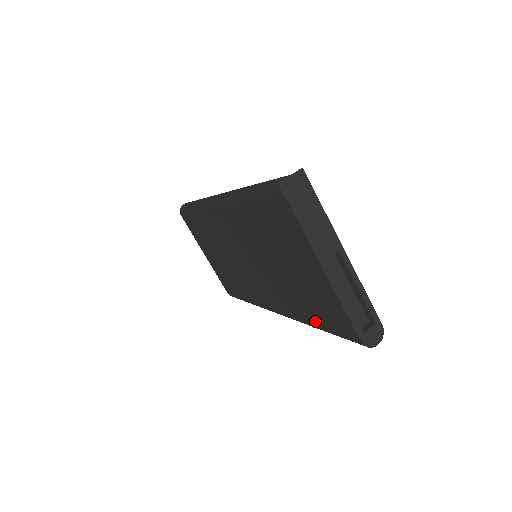
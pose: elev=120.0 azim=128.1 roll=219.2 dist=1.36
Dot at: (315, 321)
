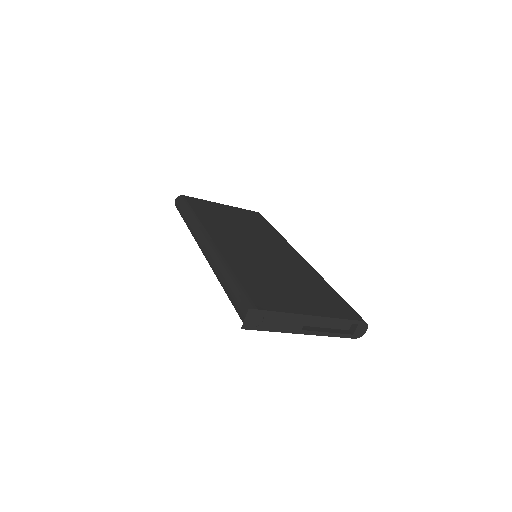
Dot at: occluded
